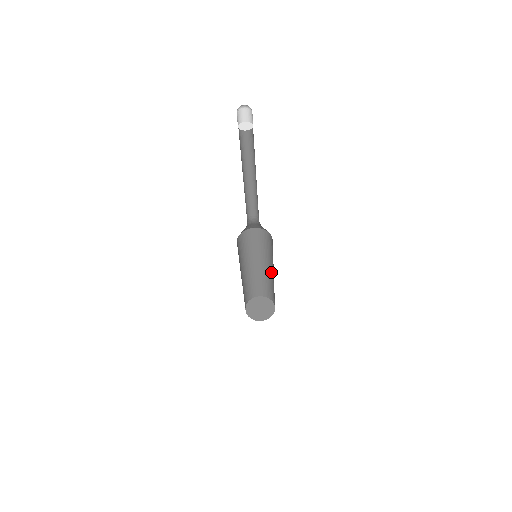
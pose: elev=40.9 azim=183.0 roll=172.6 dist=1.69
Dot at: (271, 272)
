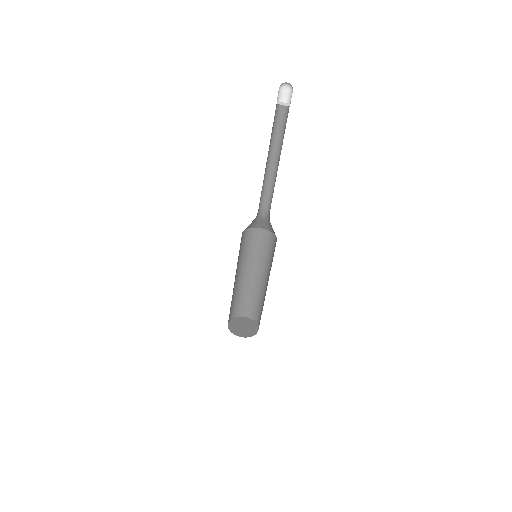
Dot at: (262, 281)
